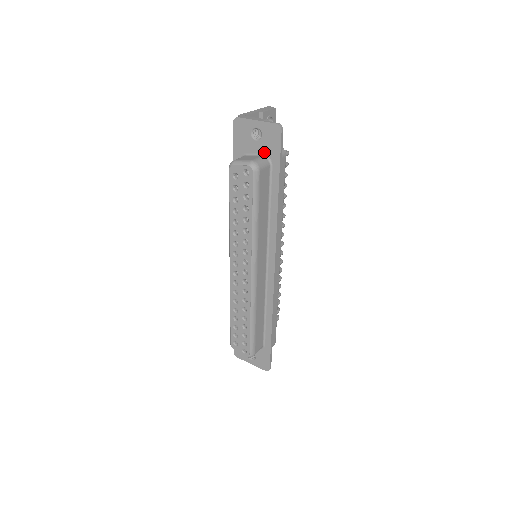
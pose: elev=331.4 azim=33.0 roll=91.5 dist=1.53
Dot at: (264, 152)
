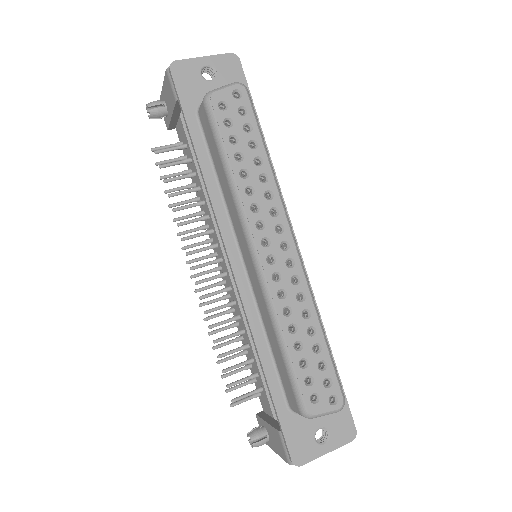
Dot at: occluded
